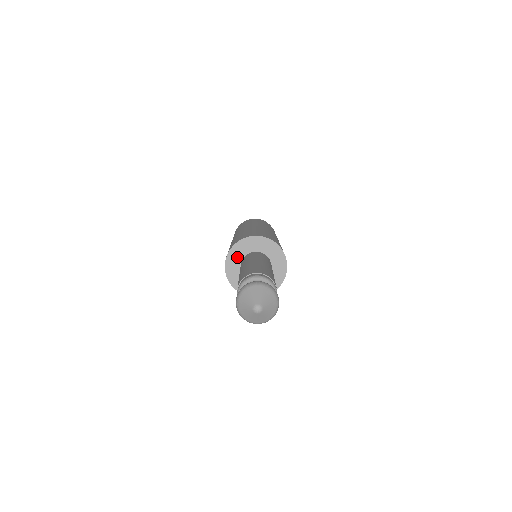
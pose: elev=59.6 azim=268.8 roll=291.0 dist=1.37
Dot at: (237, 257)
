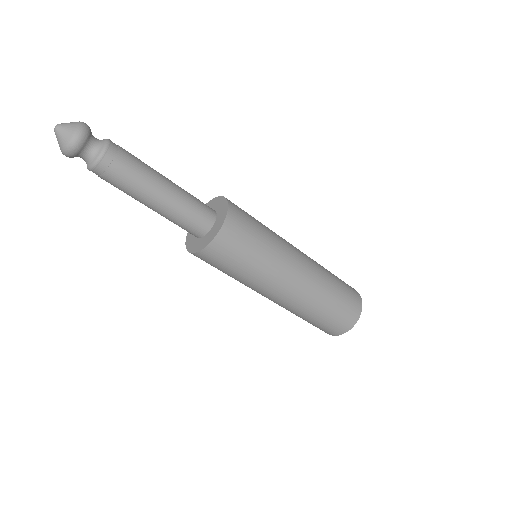
Dot at: occluded
